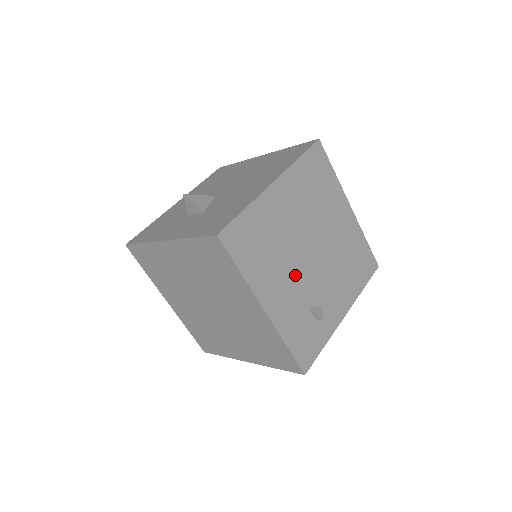
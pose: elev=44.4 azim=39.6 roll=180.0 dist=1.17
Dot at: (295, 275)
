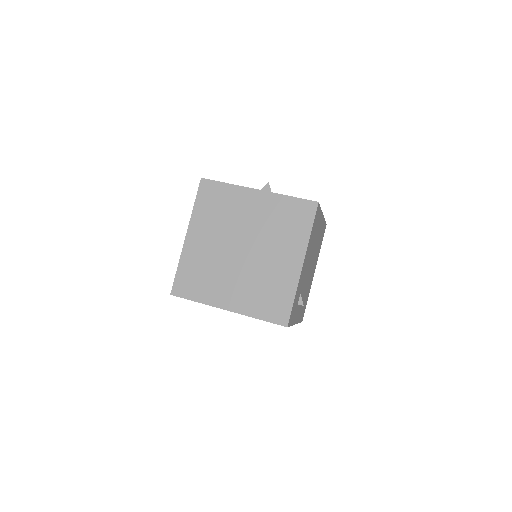
Dot at: (307, 268)
